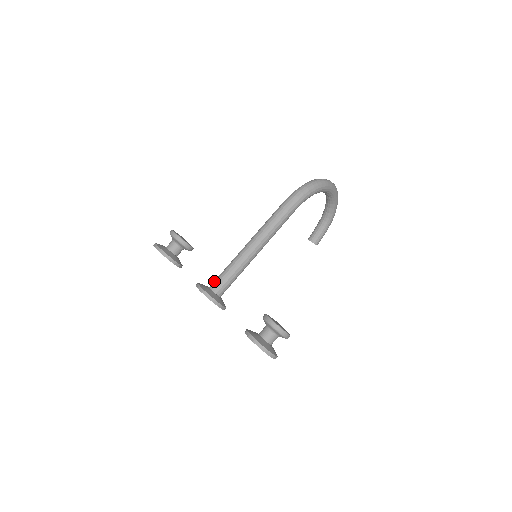
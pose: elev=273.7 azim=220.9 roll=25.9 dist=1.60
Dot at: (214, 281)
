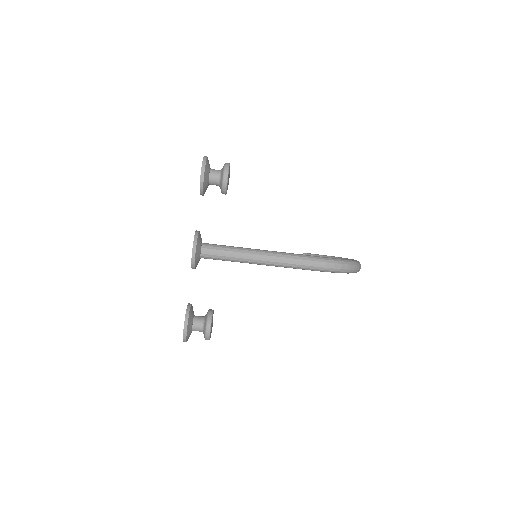
Dot at: (210, 246)
